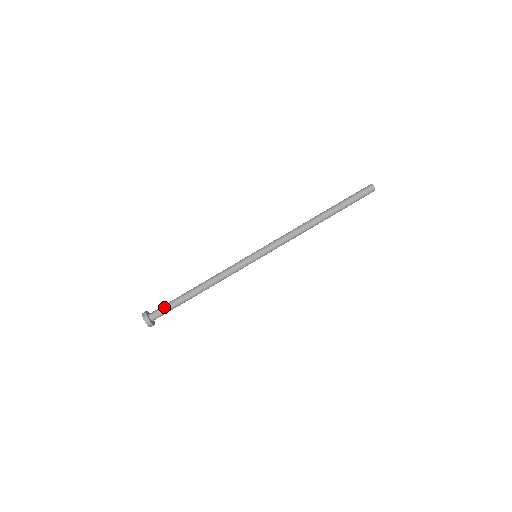
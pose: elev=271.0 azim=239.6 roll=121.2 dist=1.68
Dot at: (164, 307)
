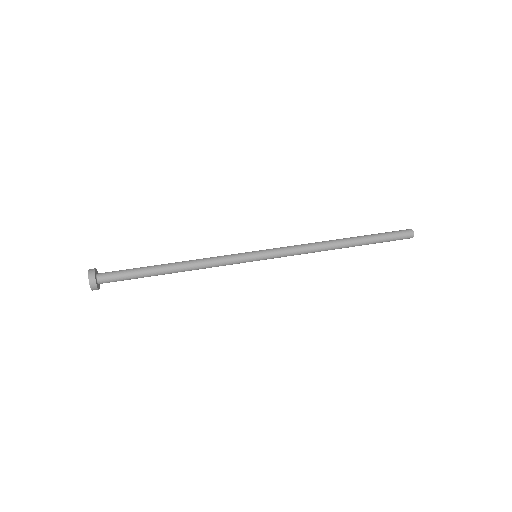
Dot at: (121, 271)
